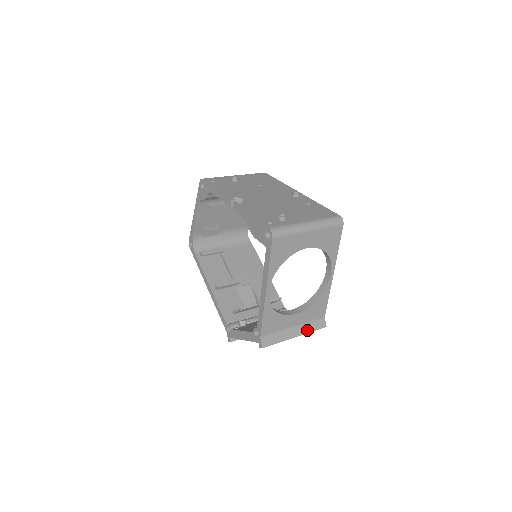
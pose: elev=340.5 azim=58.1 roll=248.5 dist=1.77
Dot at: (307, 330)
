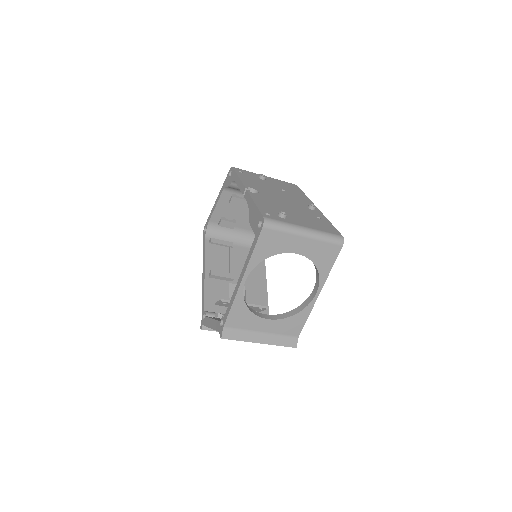
Dot at: (275, 342)
